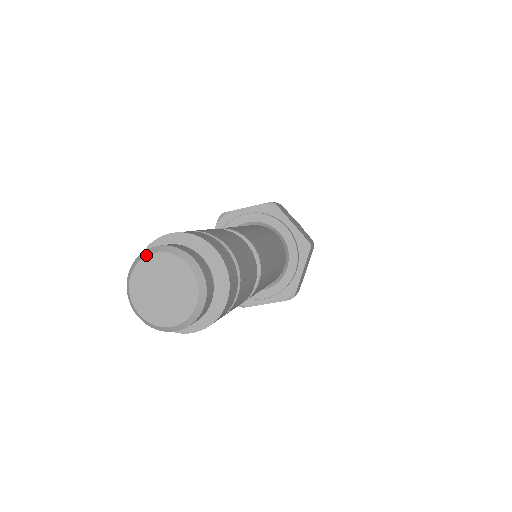
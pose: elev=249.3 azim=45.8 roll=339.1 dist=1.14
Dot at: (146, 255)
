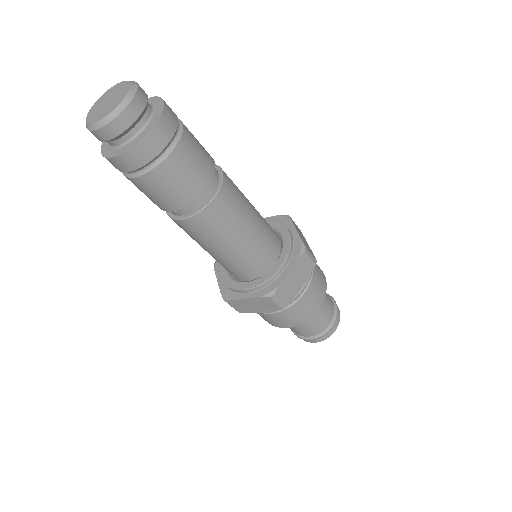
Dot at: (92, 106)
